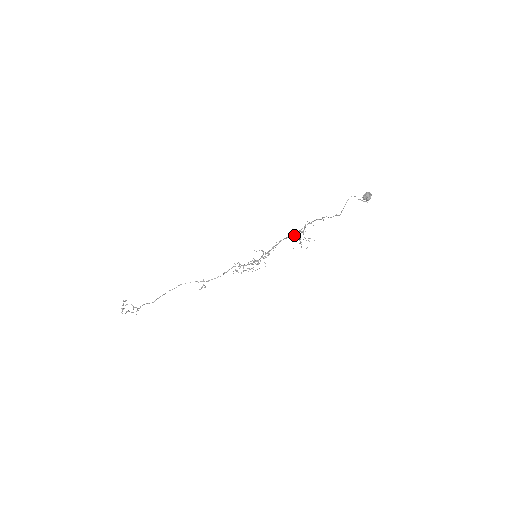
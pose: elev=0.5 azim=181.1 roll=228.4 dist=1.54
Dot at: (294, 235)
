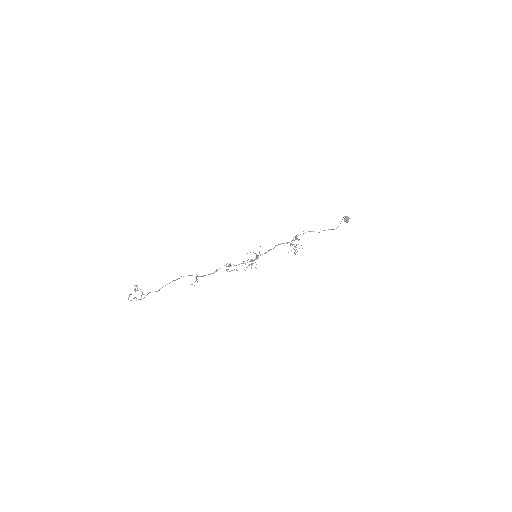
Dot at: occluded
